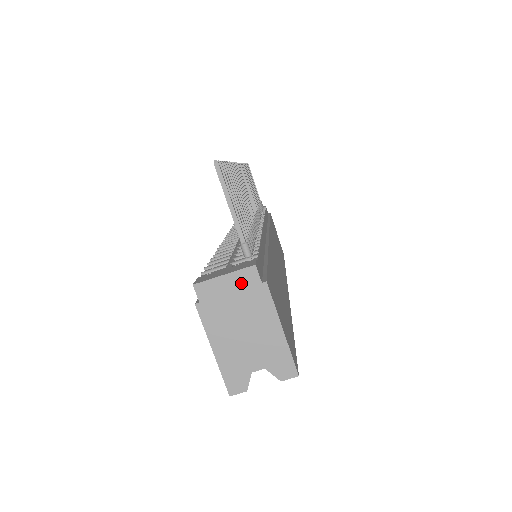
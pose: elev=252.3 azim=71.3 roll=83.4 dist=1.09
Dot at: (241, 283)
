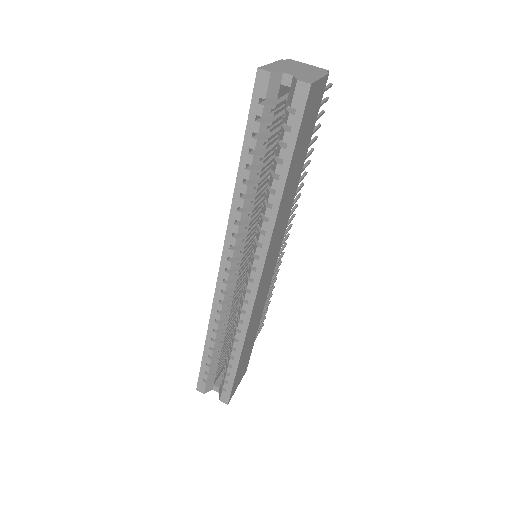
Dot at: (315, 68)
